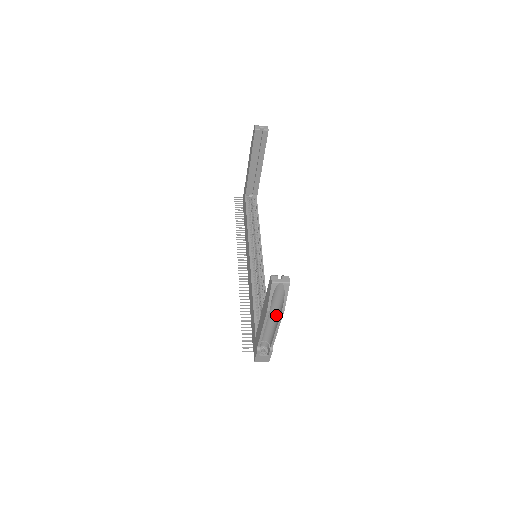
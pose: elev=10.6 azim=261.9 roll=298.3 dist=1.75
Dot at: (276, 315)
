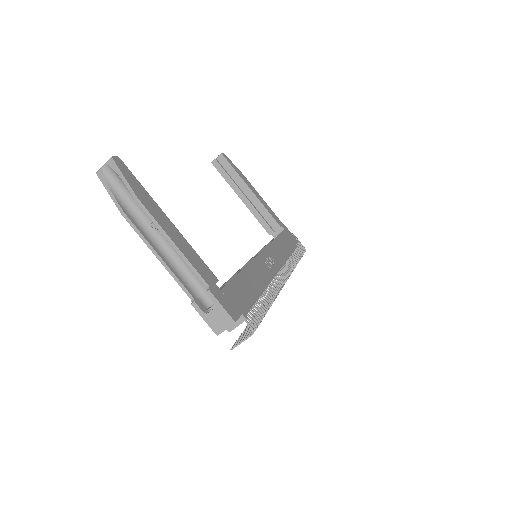
Dot at: occluded
